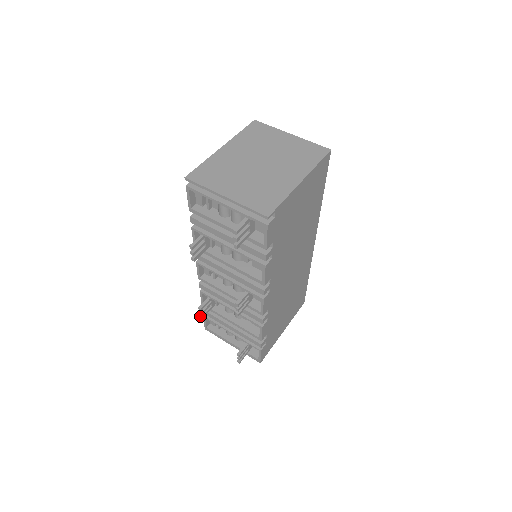
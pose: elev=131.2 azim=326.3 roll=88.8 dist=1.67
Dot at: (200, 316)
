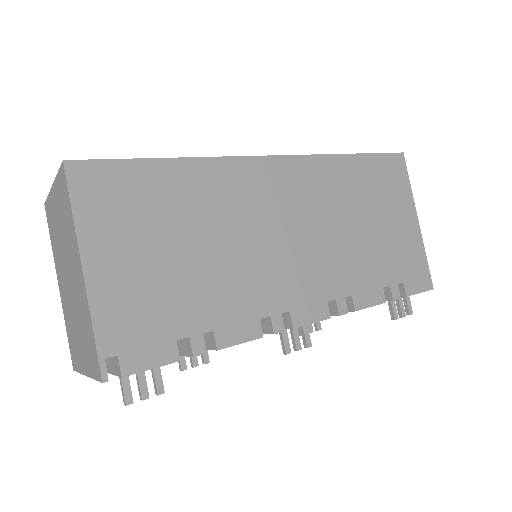
Dot at: (315, 330)
